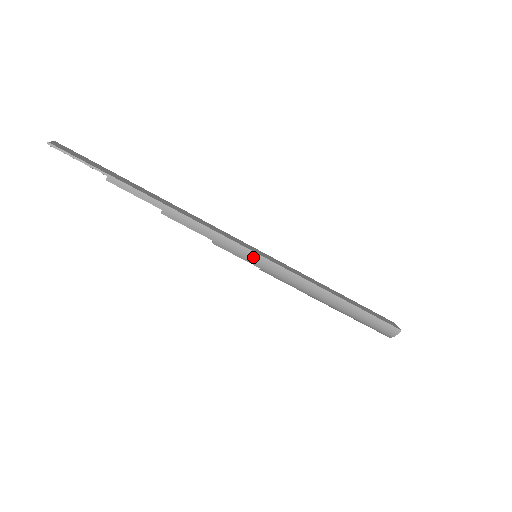
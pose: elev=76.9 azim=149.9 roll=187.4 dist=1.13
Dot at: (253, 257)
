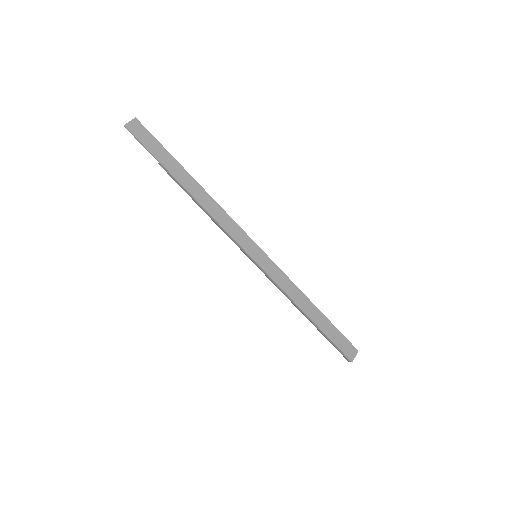
Dot at: (249, 258)
